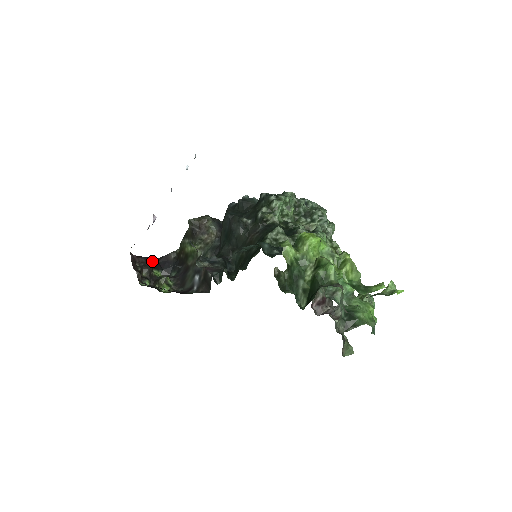
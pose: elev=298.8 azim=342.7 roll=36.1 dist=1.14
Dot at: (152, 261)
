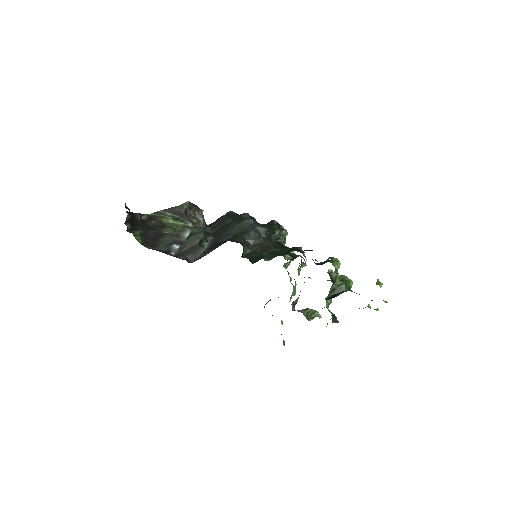
Dot at: occluded
